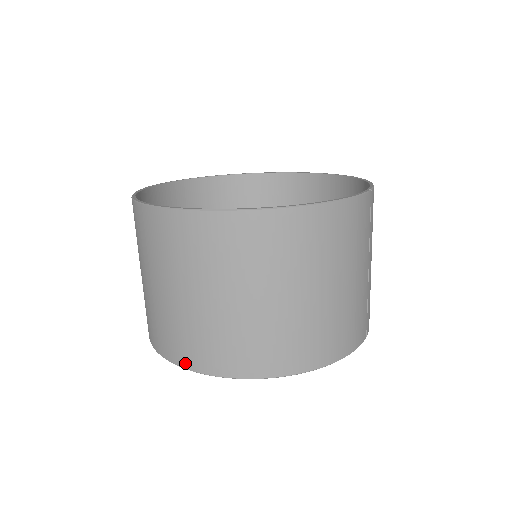
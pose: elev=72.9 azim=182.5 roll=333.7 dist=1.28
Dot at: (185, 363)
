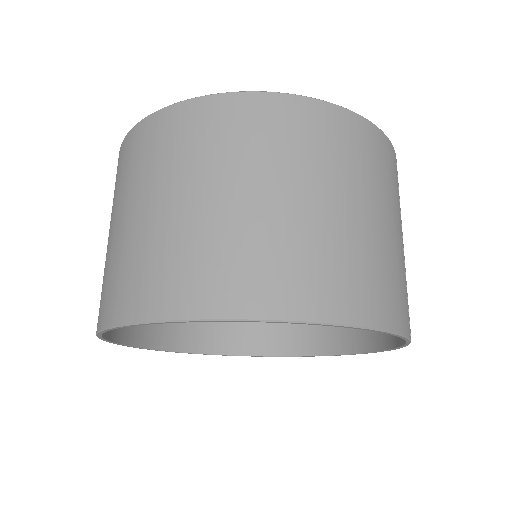
Dot at: (148, 311)
